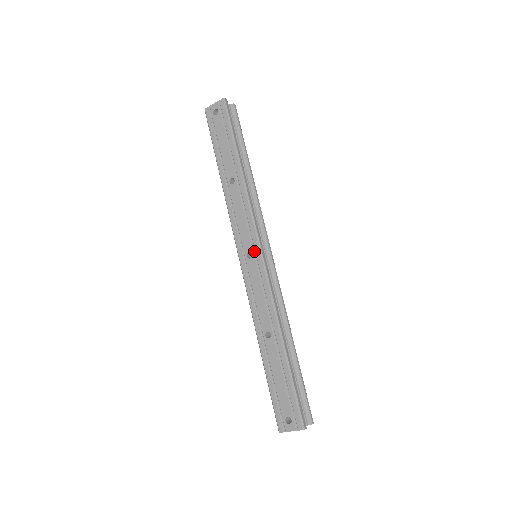
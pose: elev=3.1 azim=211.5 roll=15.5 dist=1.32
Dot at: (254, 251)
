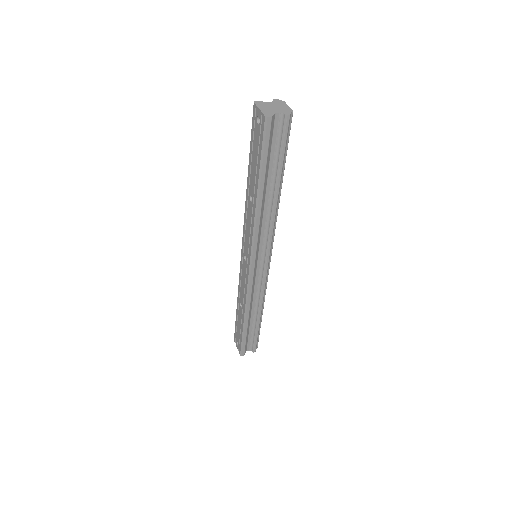
Dot at: (248, 260)
